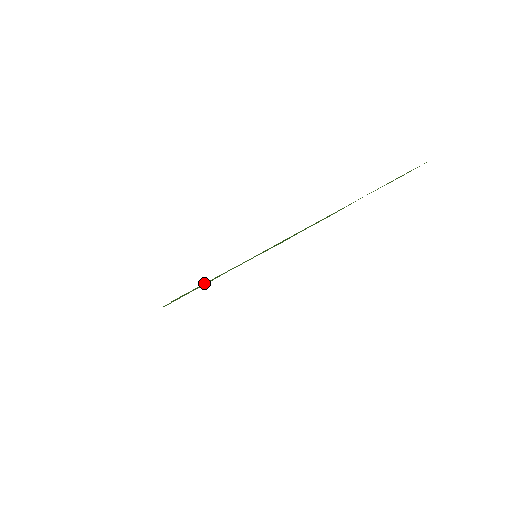
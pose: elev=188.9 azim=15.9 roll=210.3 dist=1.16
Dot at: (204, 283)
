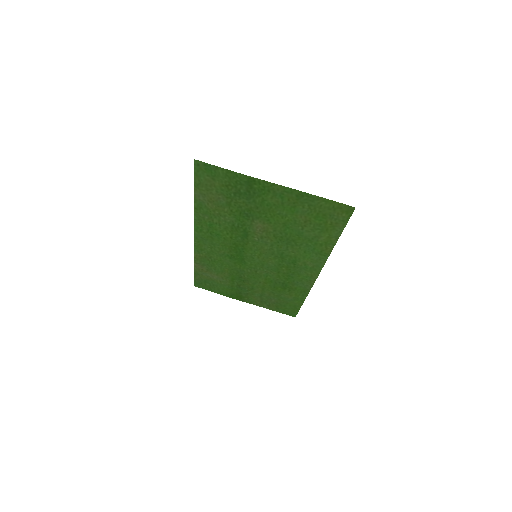
Dot at: (218, 247)
